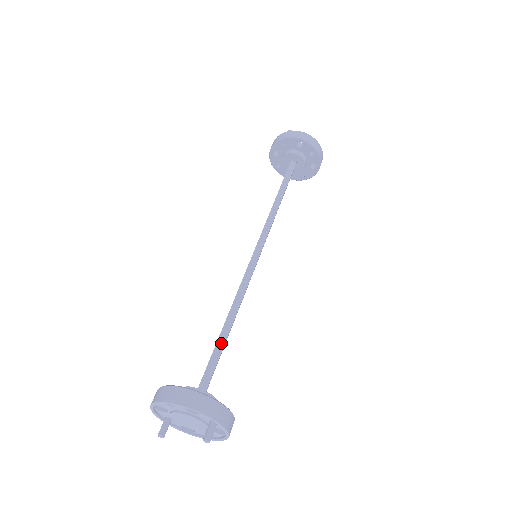
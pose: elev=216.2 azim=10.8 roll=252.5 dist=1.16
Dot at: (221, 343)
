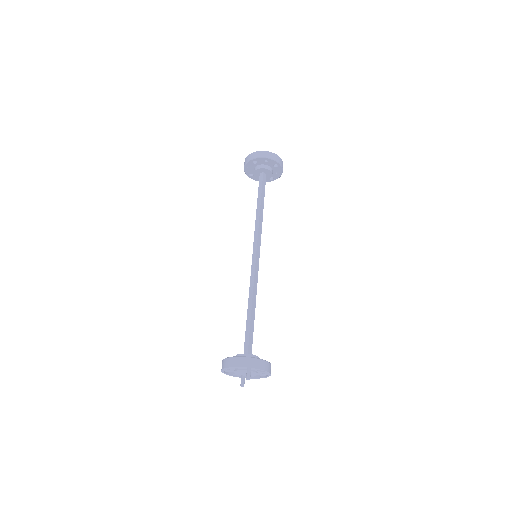
Dot at: (248, 322)
